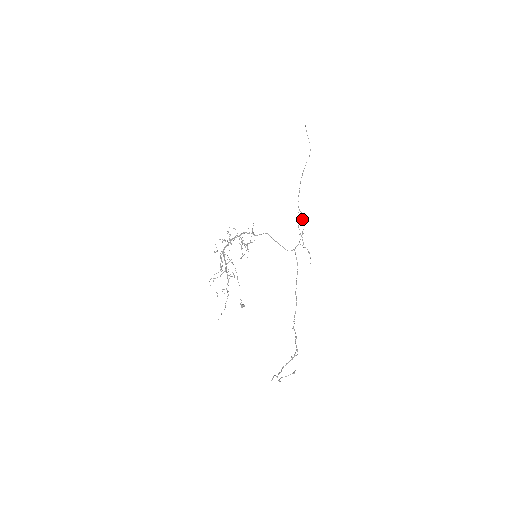
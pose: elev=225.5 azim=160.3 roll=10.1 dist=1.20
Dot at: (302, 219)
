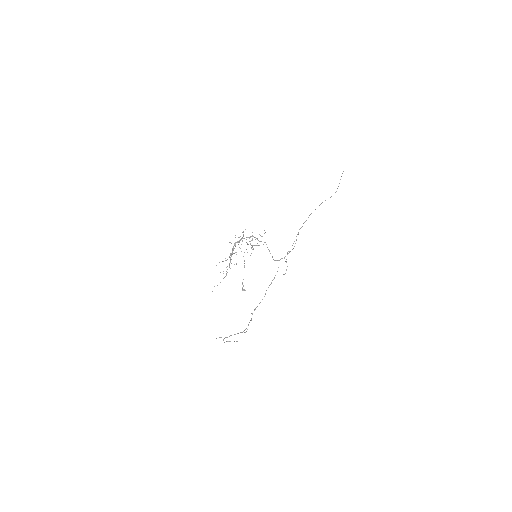
Dot at: occluded
